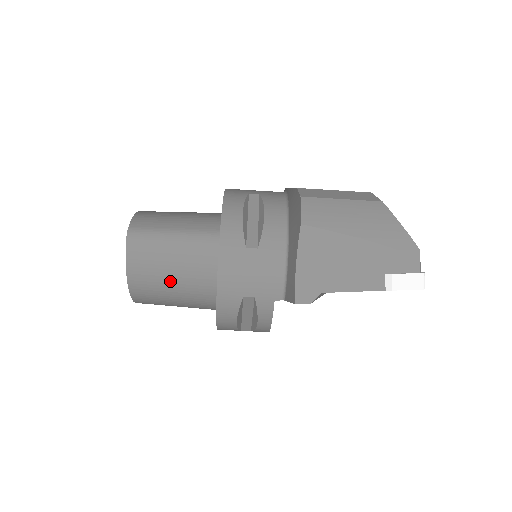
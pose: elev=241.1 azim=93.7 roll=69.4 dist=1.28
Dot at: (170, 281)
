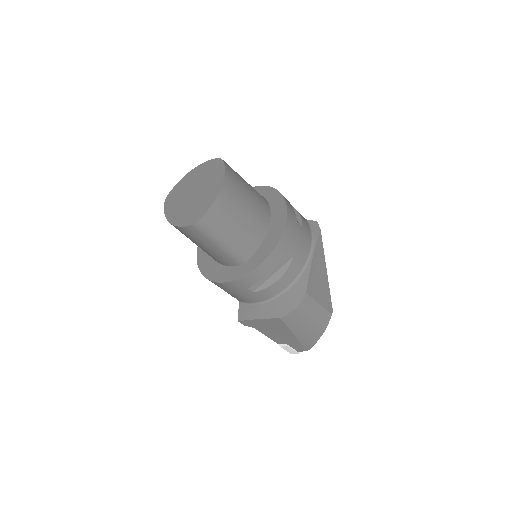
Dot at: (195, 243)
